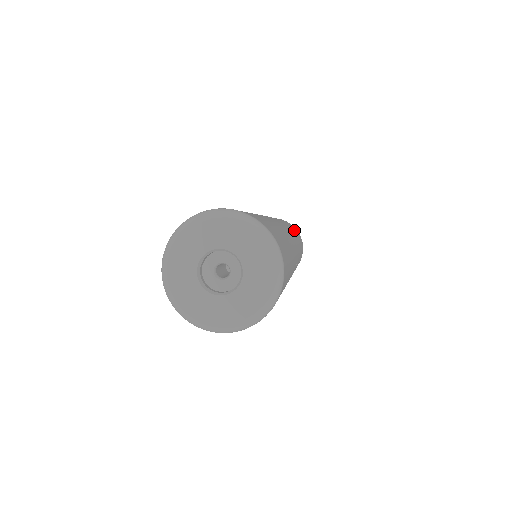
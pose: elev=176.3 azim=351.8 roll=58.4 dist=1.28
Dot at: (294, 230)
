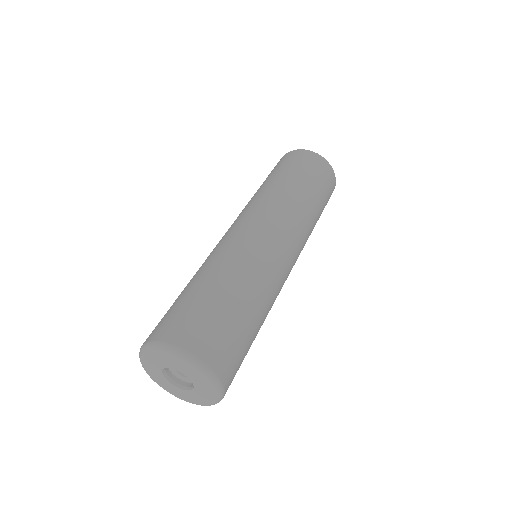
Dot at: occluded
